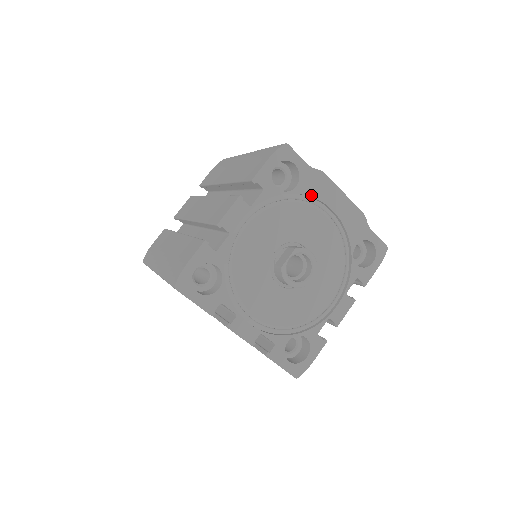
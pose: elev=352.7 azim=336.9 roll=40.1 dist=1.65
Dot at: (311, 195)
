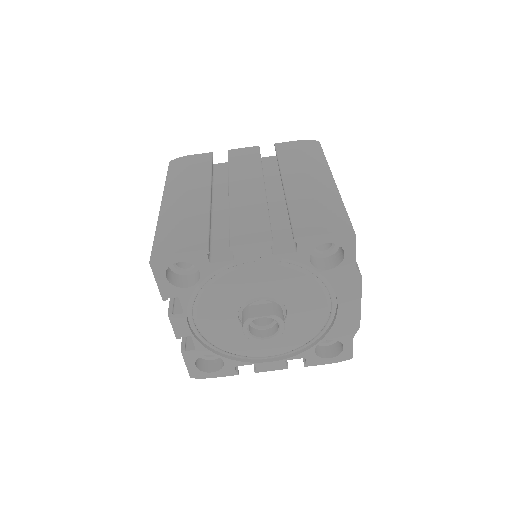
Dot at: (333, 284)
